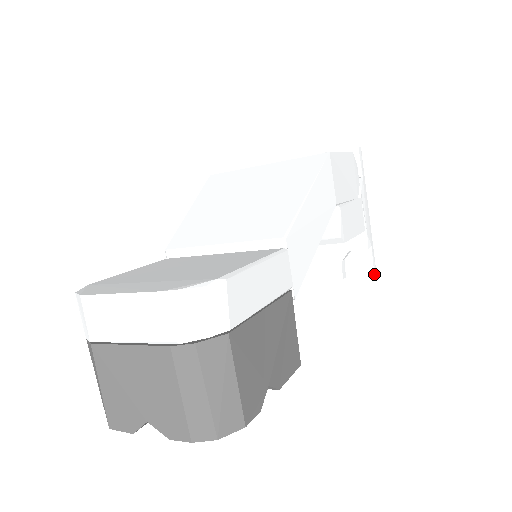
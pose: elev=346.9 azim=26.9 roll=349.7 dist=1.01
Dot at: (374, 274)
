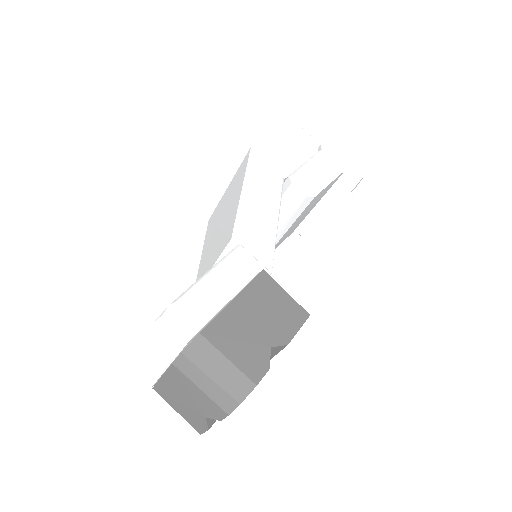
Dot at: (386, 193)
